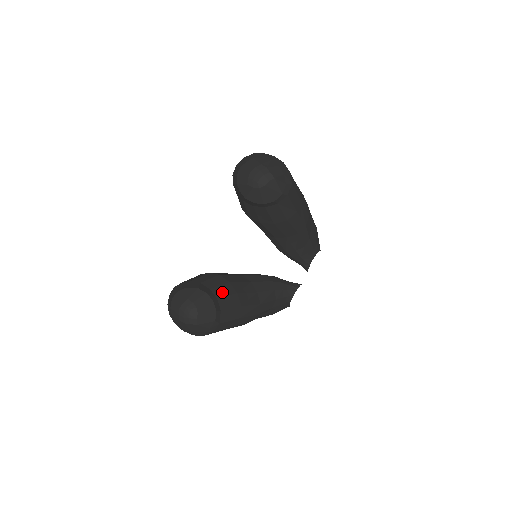
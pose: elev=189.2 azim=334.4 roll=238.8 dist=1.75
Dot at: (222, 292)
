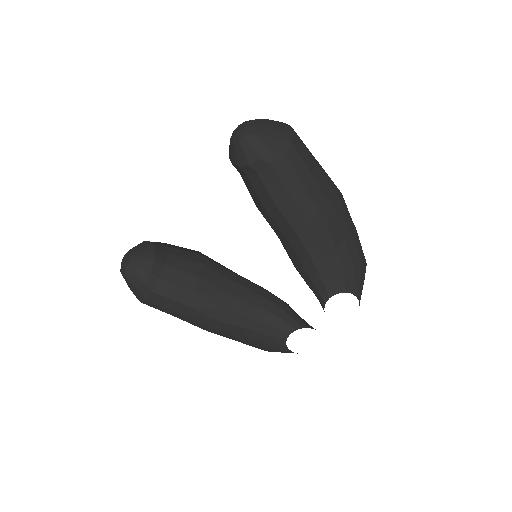
Dot at: (179, 264)
